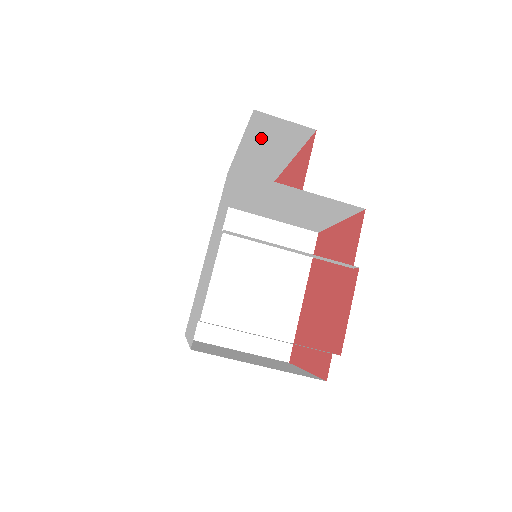
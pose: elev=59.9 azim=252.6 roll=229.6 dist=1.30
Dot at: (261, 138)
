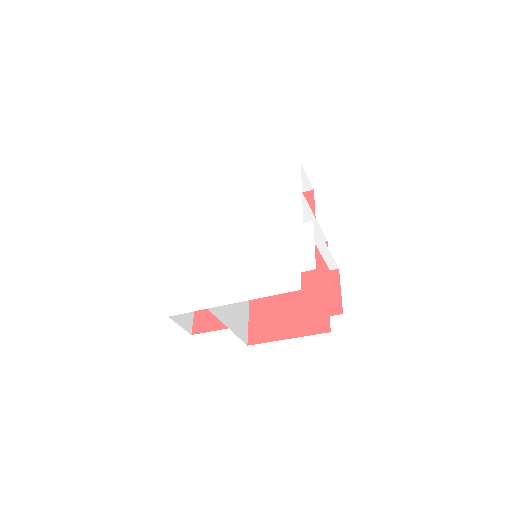
Dot at: occluded
